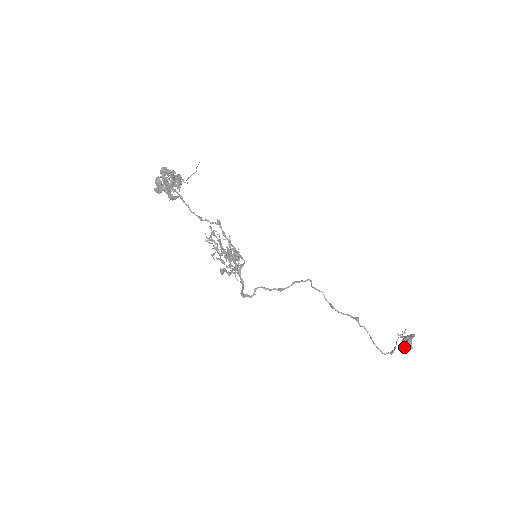
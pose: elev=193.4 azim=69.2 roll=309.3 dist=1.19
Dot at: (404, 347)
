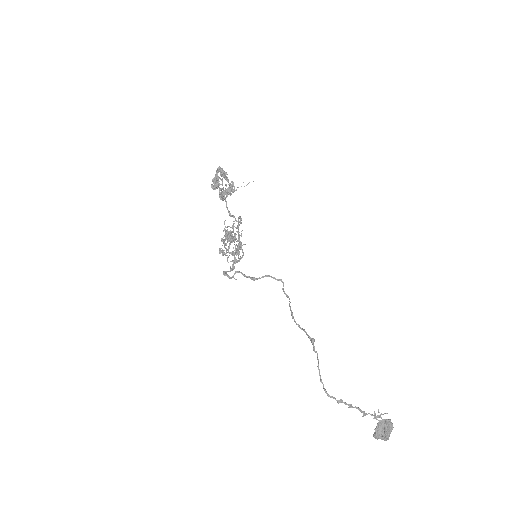
Dot at: (375, 431)
